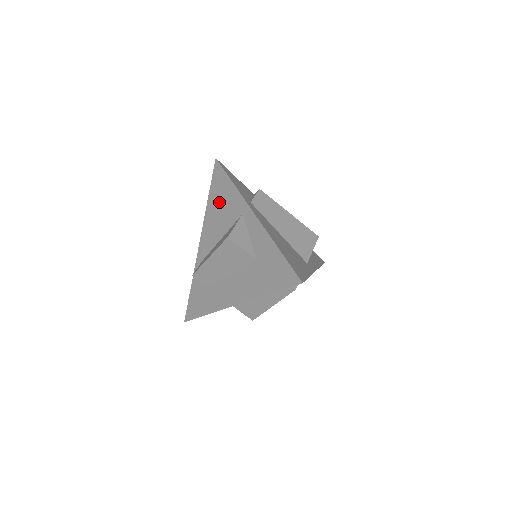
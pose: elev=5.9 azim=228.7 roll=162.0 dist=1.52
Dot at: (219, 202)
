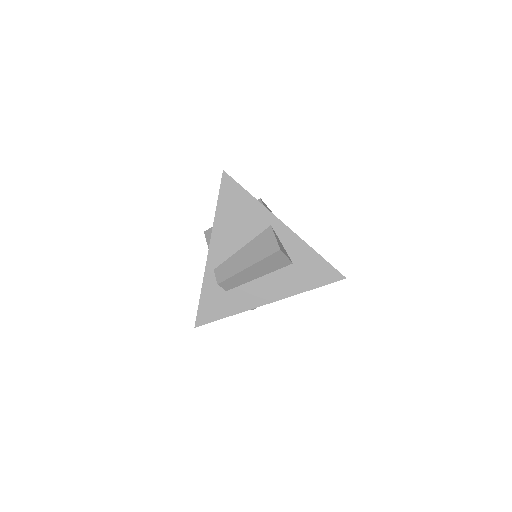
Dot at: (235, 213)
